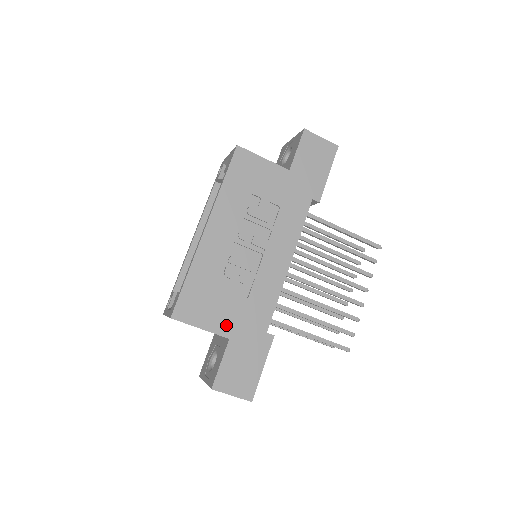
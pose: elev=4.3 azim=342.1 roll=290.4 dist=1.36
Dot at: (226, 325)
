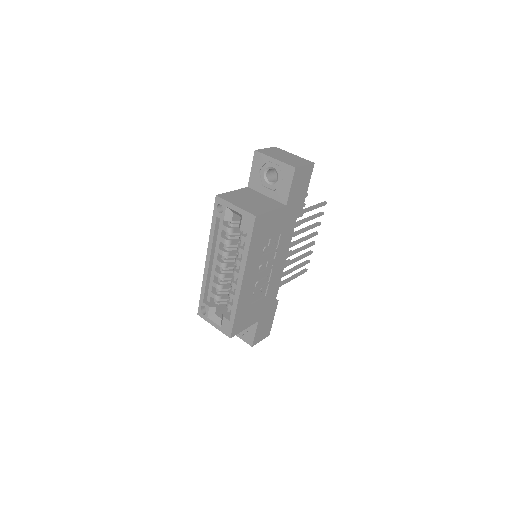
Dot at: (256, 317)
